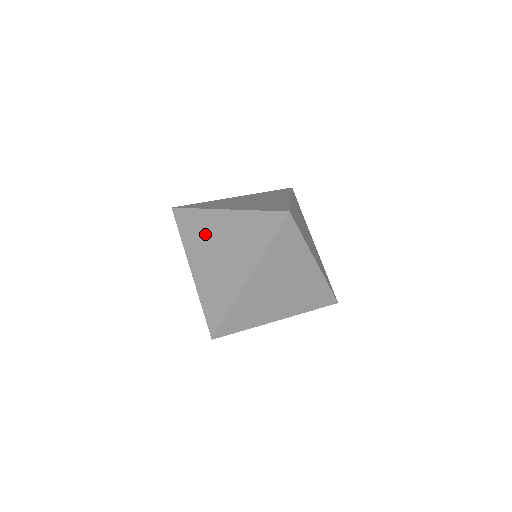
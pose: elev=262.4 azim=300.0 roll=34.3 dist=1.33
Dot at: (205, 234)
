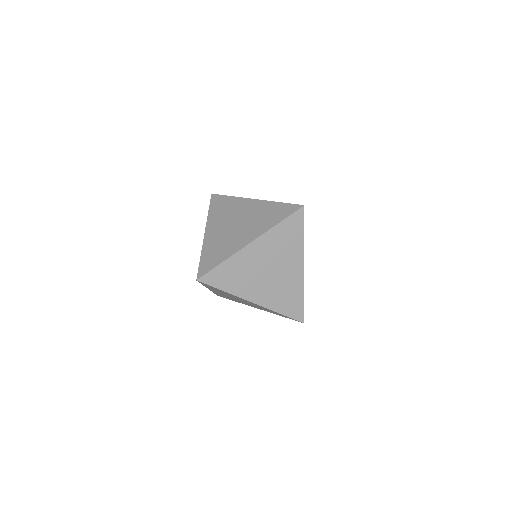
Dot at: (230, 212)
